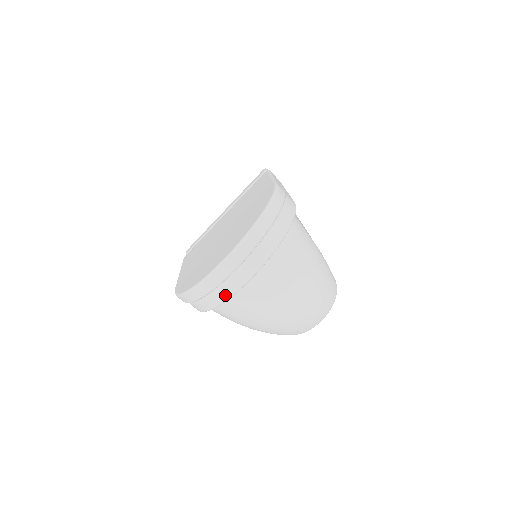
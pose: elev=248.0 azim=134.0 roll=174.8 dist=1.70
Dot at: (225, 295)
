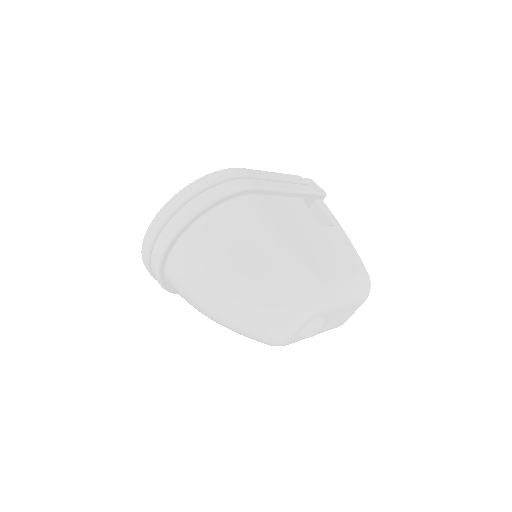
Dot at: (155, 263)
